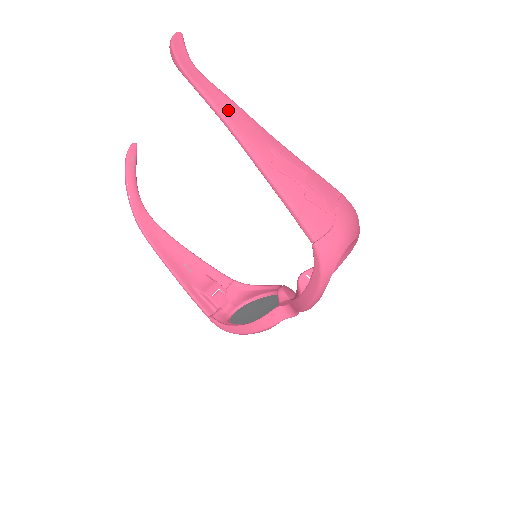
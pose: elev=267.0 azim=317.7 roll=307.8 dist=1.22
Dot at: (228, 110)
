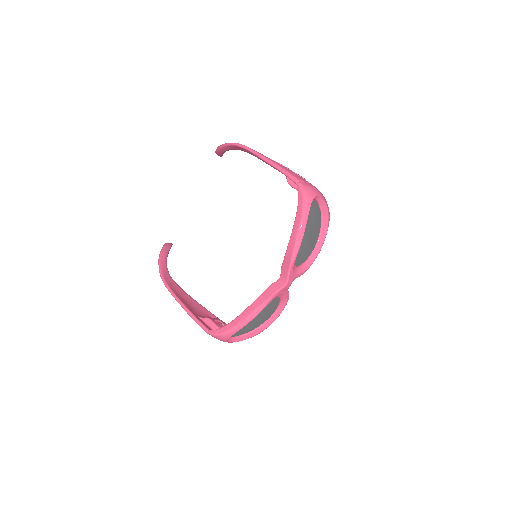
Dot at: occluded
